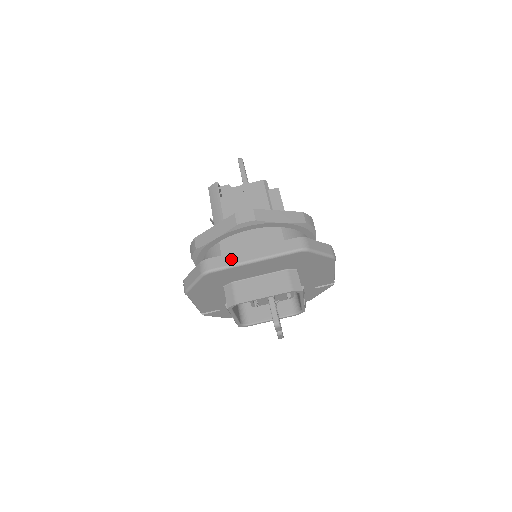
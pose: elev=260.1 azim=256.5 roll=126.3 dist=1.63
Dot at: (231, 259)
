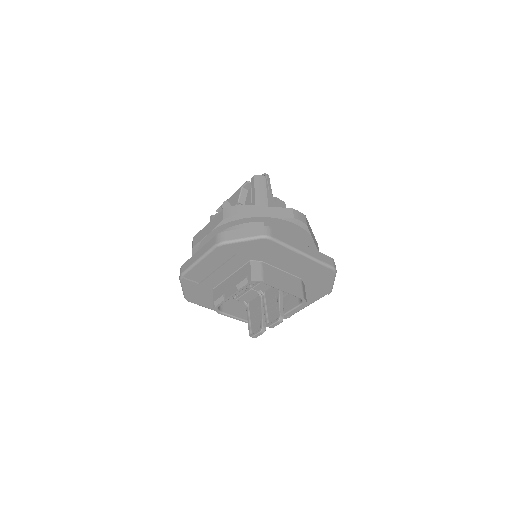
Dot at: (288, 240)
